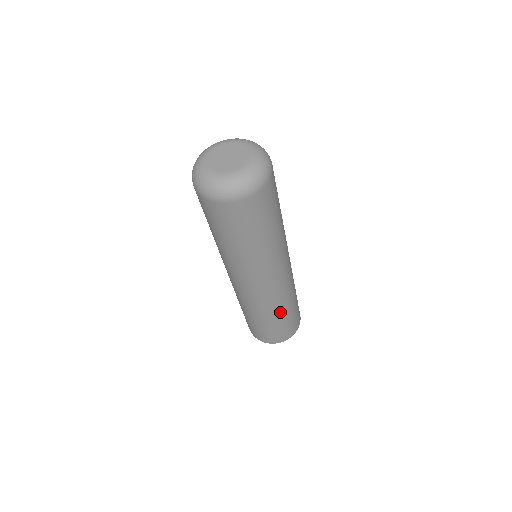
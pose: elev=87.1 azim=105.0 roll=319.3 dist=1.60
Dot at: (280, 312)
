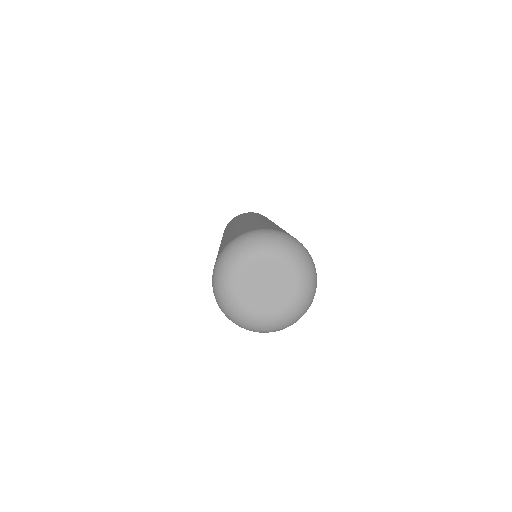
Dot at: occluded
